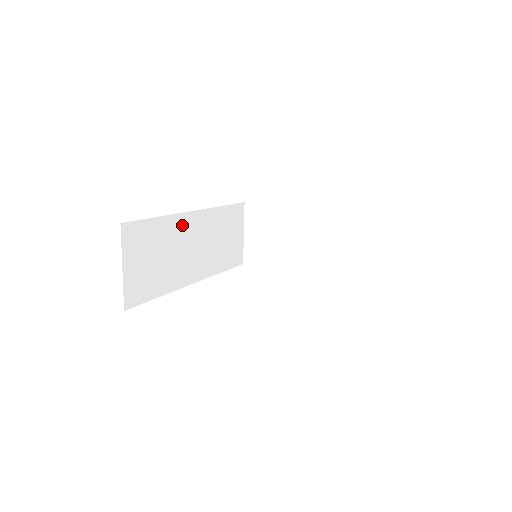
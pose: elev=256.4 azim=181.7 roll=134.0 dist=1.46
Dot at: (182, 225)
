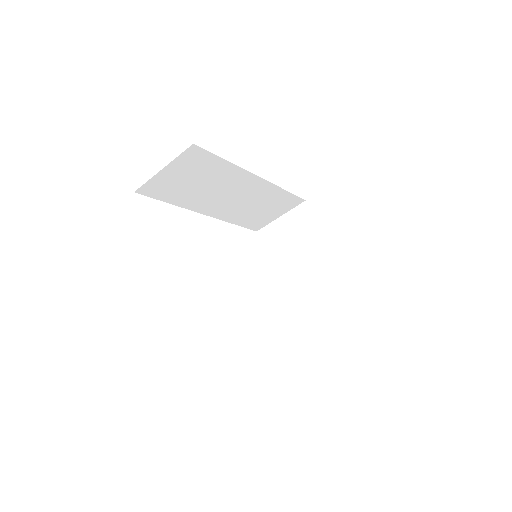
Dot at: (239, 178)
